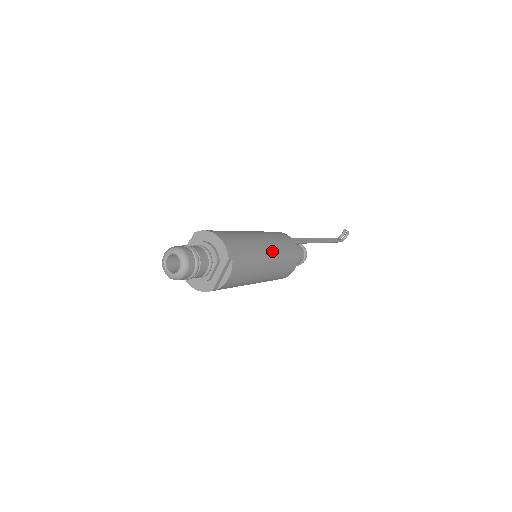
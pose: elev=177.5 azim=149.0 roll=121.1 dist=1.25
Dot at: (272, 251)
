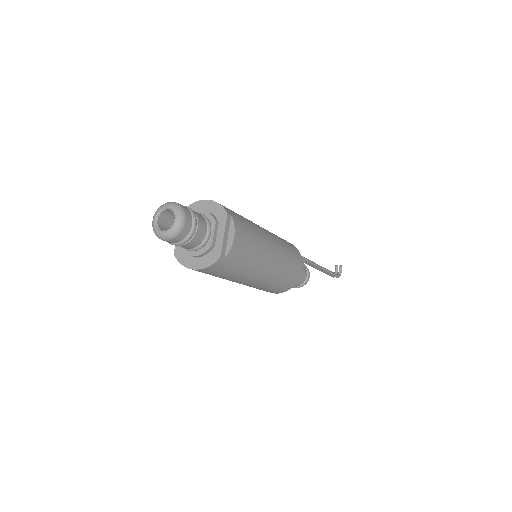
Dot at: (271, 235)
